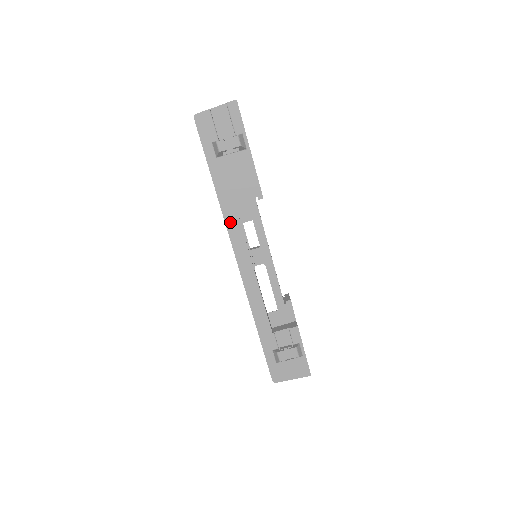
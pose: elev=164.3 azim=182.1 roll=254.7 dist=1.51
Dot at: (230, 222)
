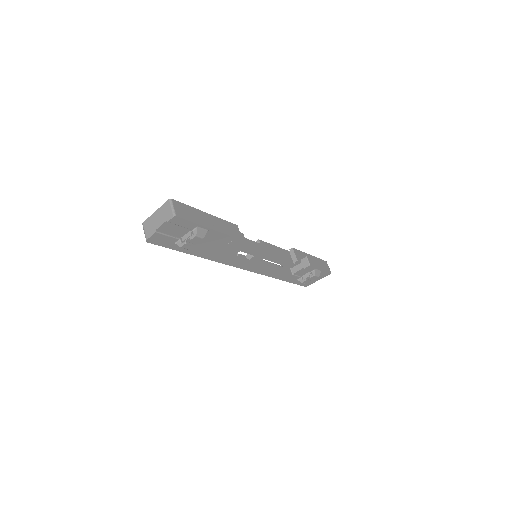
Dot at: (224, 261)
